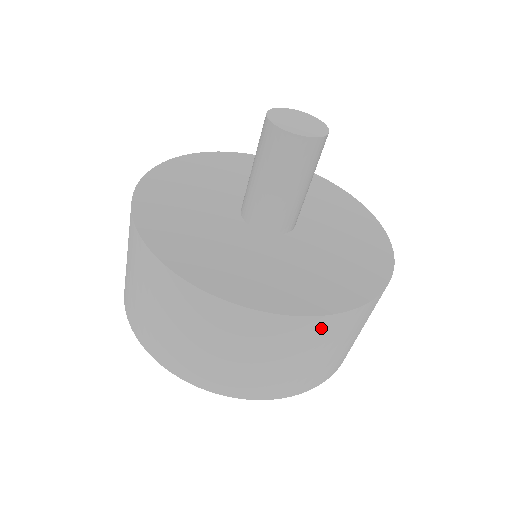
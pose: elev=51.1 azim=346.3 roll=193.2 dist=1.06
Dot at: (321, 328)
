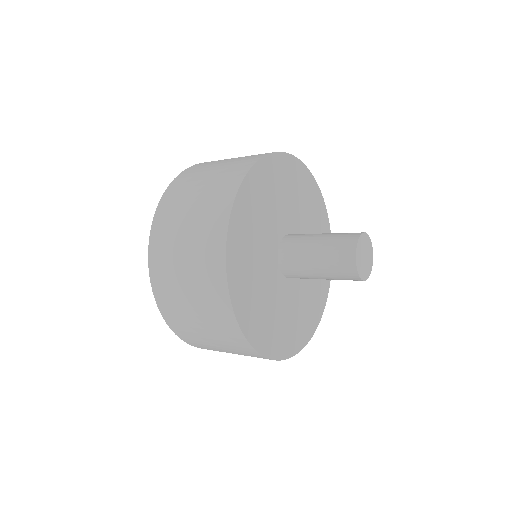
Dot at: (254, 355)
